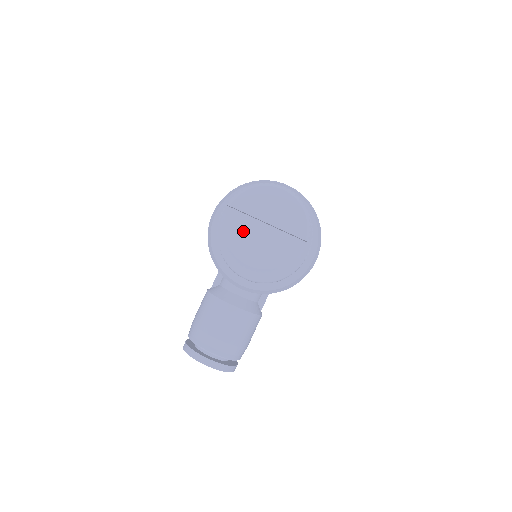
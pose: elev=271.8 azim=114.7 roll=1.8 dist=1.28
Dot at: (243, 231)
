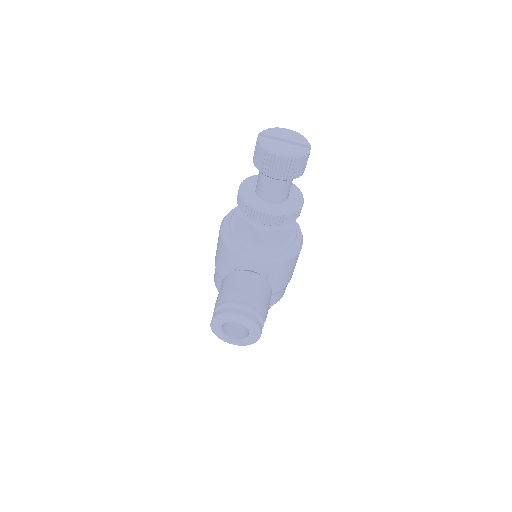
Dot at: (272, 142)
